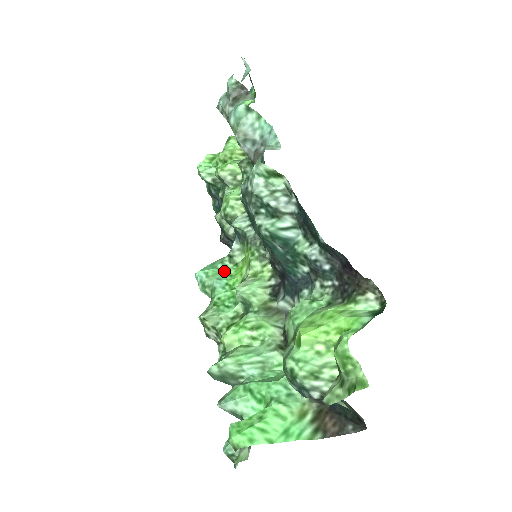
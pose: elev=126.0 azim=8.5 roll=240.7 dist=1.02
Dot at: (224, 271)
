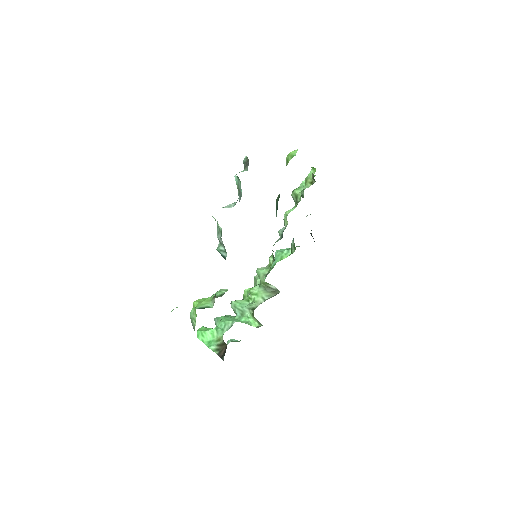
Dot at: (282, 255)
